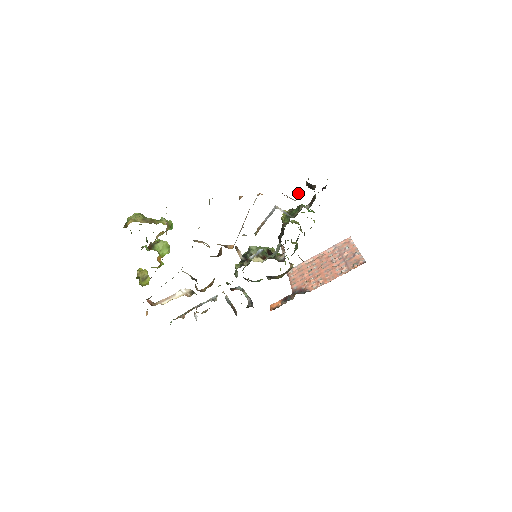
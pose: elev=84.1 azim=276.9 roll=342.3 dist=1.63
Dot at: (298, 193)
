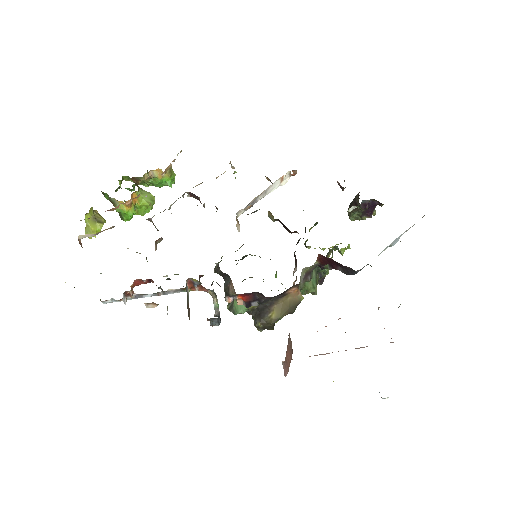
Dot at: occluded
